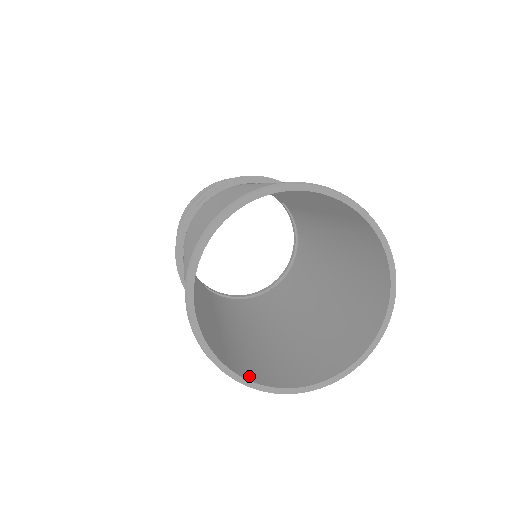
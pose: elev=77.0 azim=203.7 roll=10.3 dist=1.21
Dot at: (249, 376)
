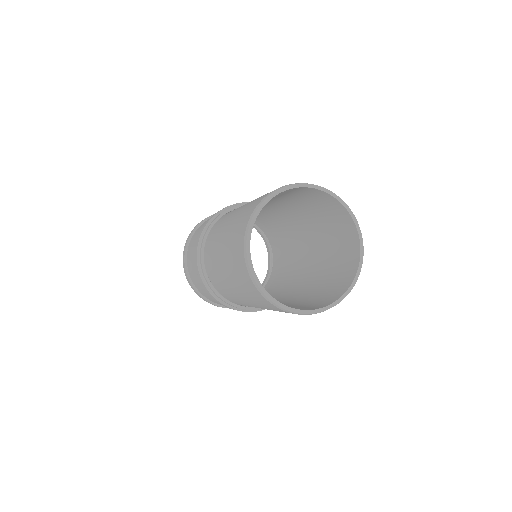
Dot at: occluded
